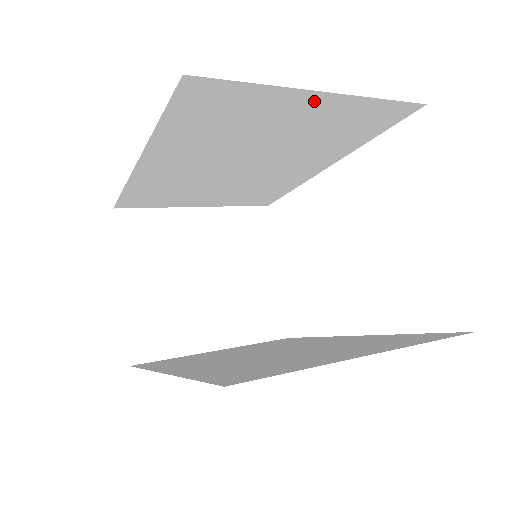
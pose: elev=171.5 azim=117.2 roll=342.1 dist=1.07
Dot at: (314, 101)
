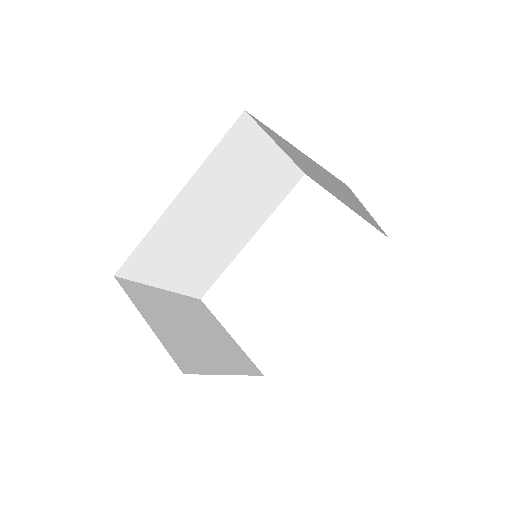
Dot at: (273, 154)
